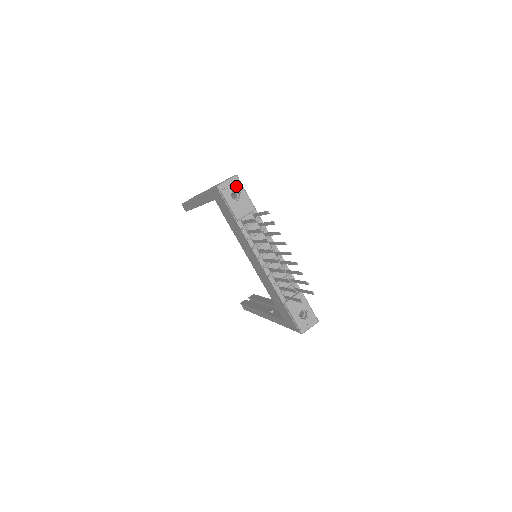
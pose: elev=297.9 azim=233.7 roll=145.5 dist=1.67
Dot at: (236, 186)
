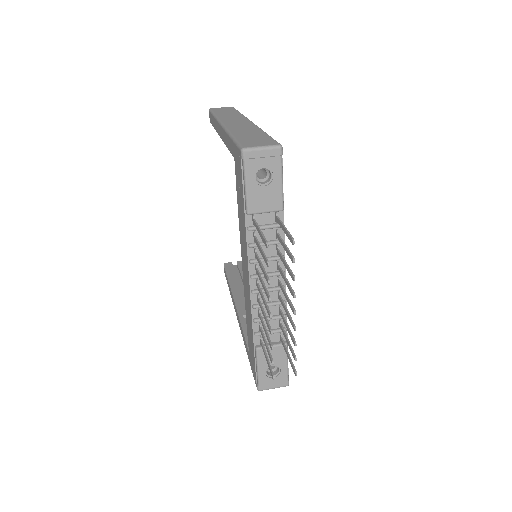
Dot at: (271, 163)
